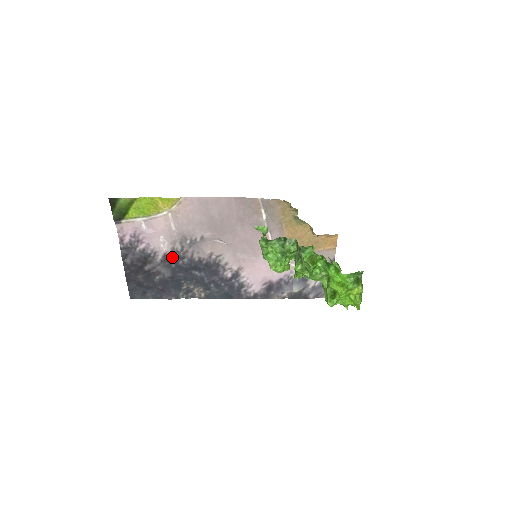
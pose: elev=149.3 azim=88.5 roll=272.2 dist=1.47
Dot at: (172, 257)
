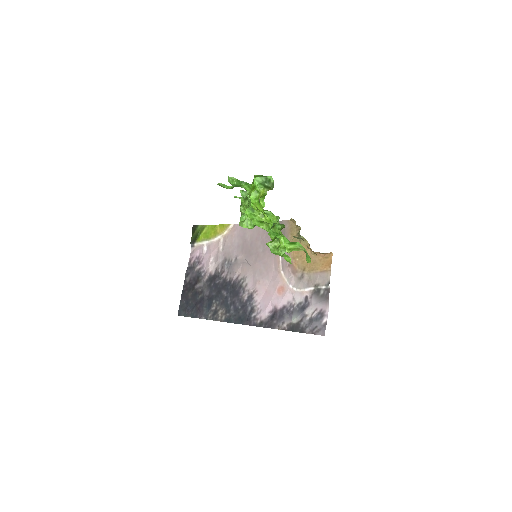
Dot at: (214, 277)
